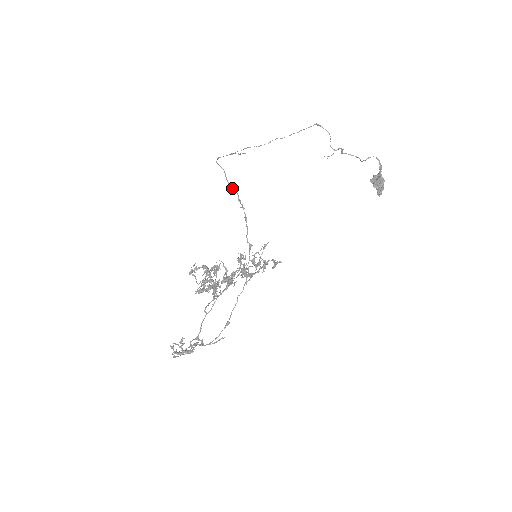
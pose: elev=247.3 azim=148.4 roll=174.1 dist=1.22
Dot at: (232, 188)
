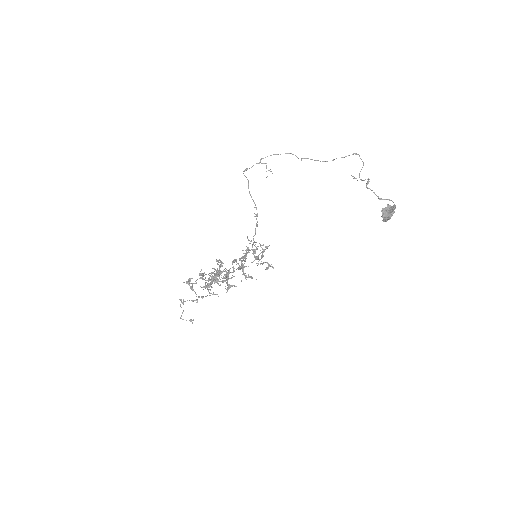
Dot at: occluded
